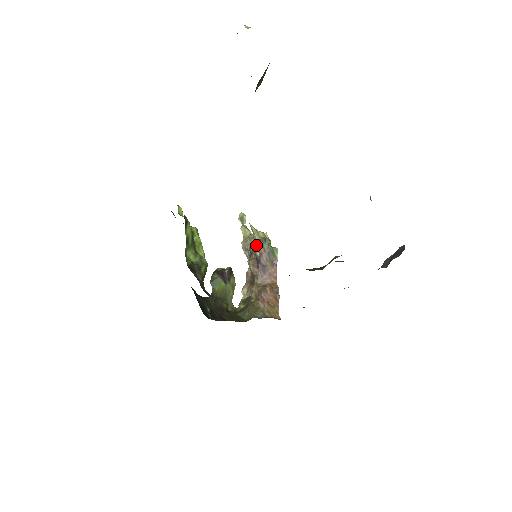
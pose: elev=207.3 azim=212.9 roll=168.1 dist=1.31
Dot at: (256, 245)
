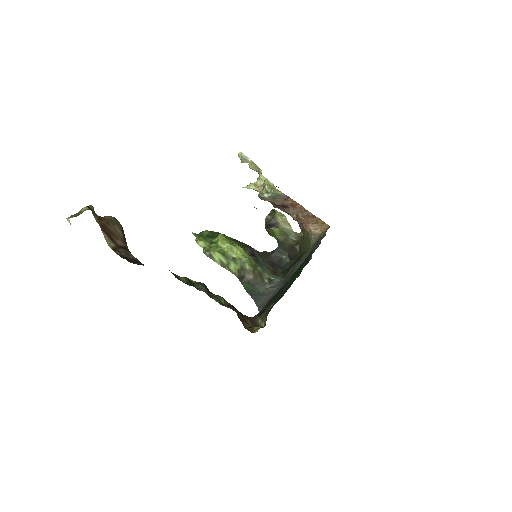
Dot at: occluded
